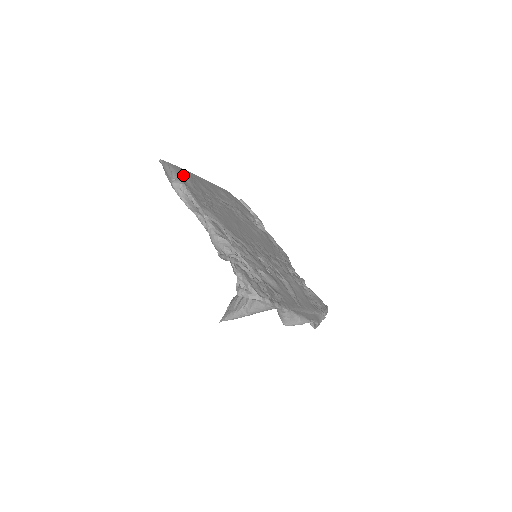
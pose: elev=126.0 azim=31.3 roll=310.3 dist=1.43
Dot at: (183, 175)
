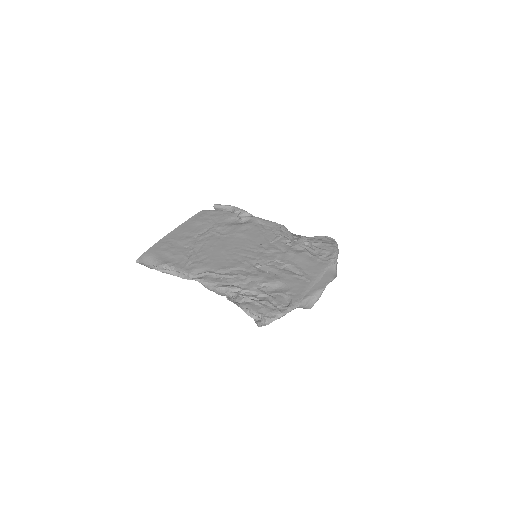
Dot at: (160, 252)
